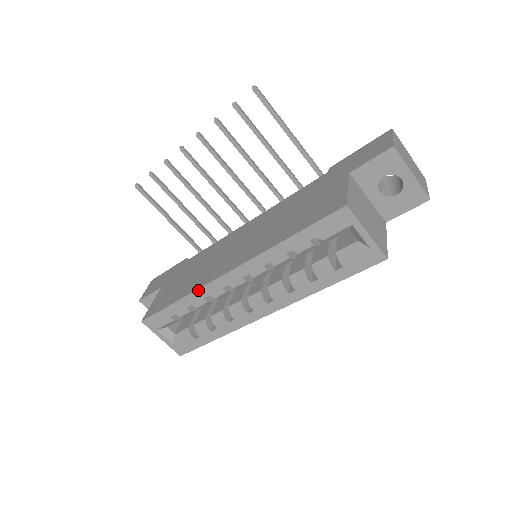
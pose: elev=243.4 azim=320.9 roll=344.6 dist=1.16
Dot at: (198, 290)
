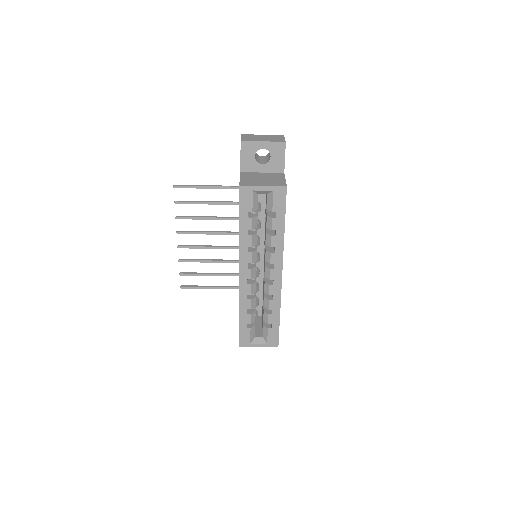
Dot at: (240, 298)
